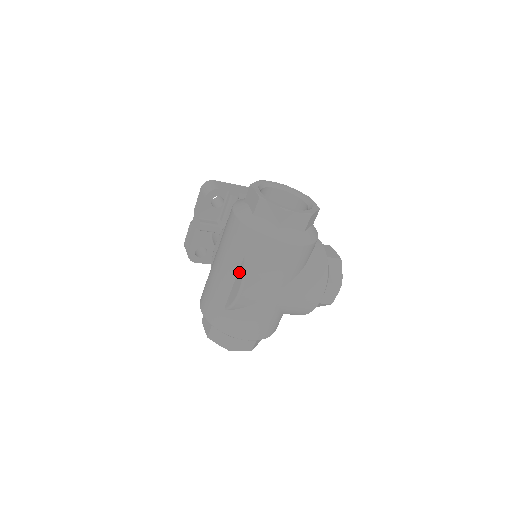
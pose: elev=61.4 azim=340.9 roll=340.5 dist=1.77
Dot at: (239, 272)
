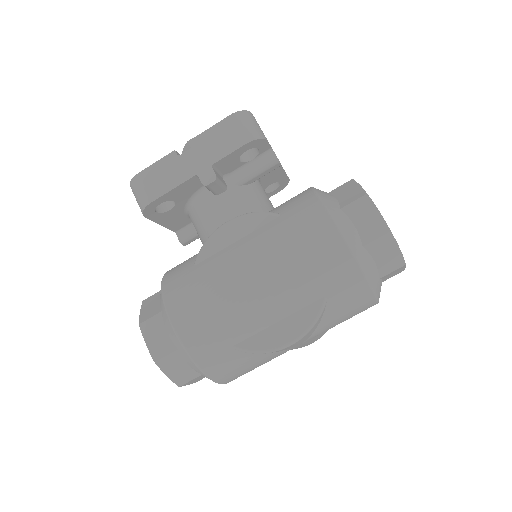
Dot at: (300, 314)
